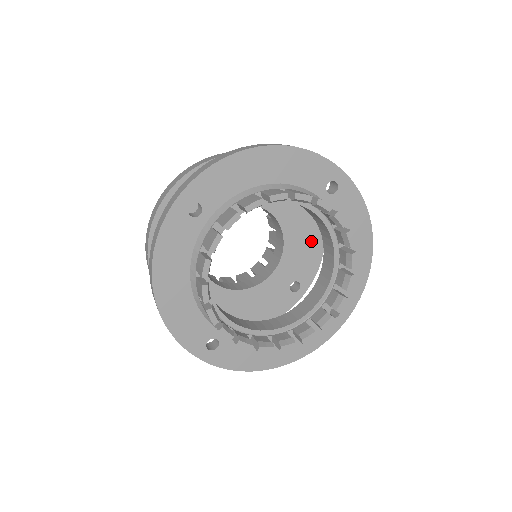
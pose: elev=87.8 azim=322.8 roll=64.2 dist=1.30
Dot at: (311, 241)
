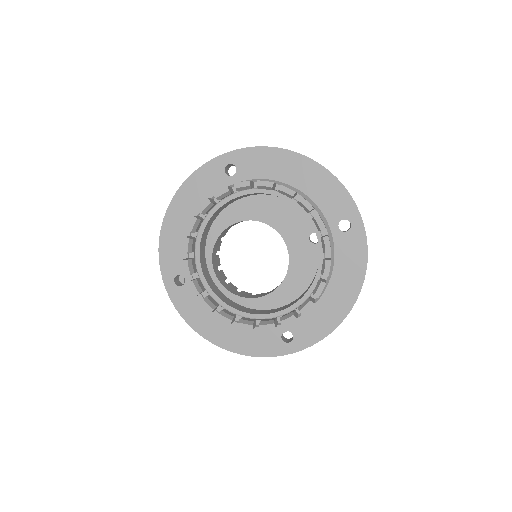
Dot at: (285, 202)
